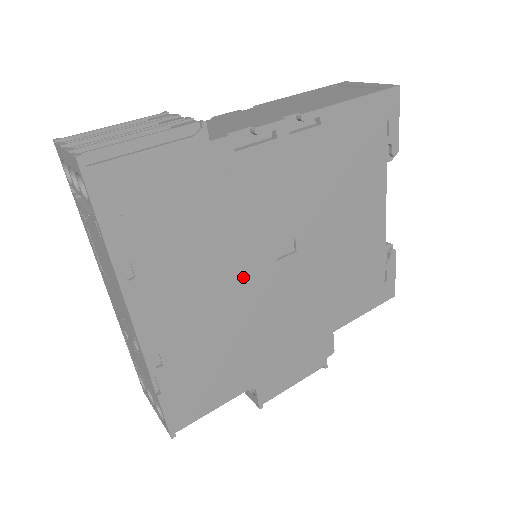
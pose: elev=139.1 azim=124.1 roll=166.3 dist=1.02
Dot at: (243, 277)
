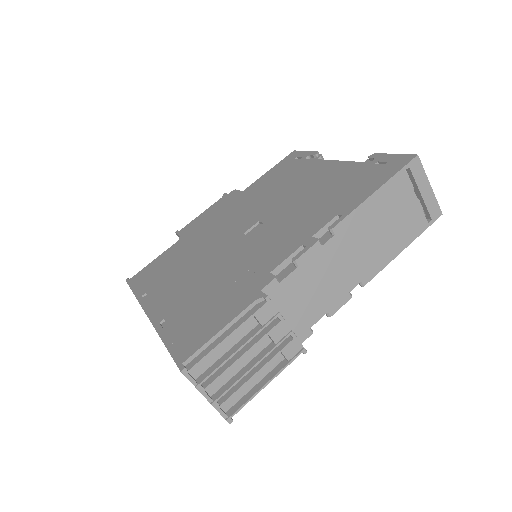
Dot at: occluded
